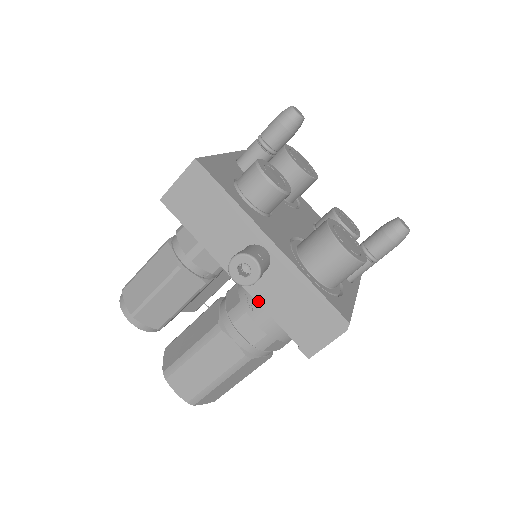
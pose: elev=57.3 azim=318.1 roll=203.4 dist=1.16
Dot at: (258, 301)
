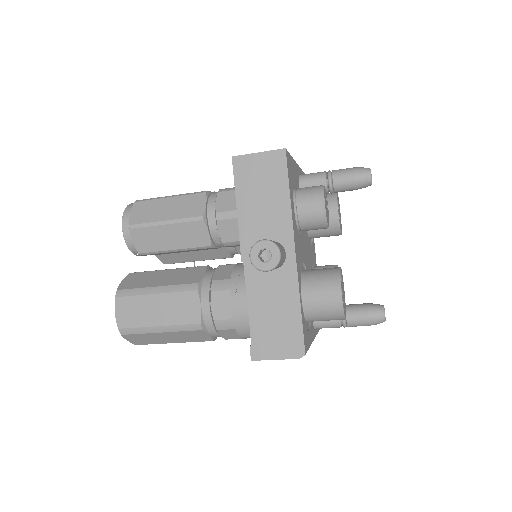
Dot at: (247, 288)
